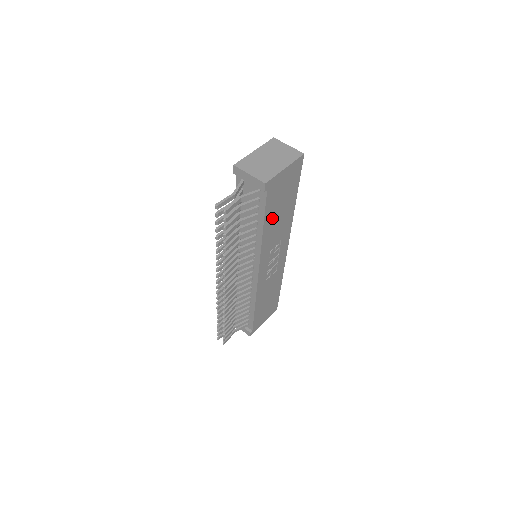
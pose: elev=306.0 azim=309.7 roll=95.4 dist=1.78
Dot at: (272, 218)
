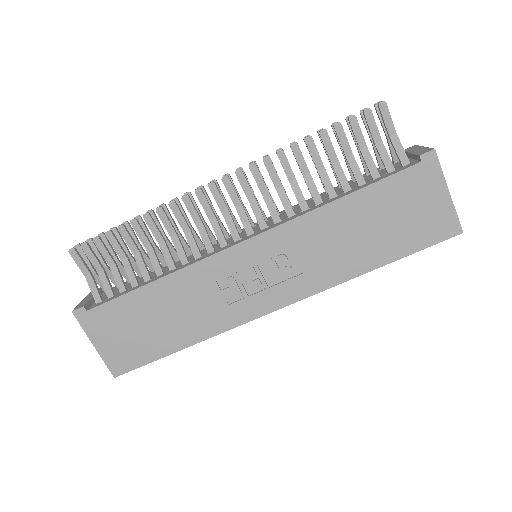
Dot at: (360, 212)
